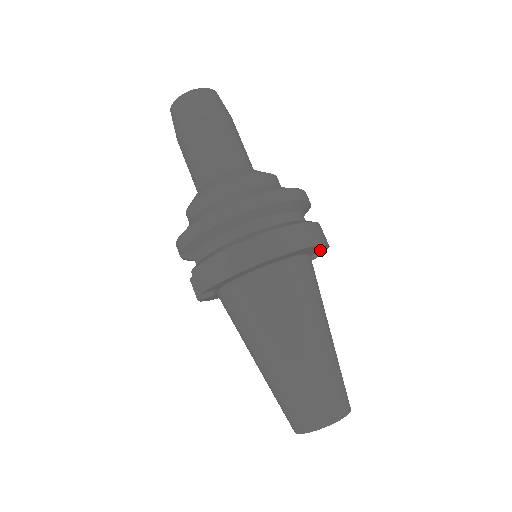
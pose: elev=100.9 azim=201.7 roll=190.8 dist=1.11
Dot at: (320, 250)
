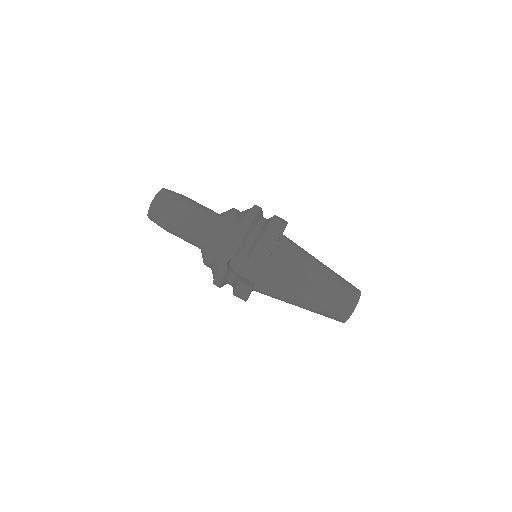
Dot at: occluded
